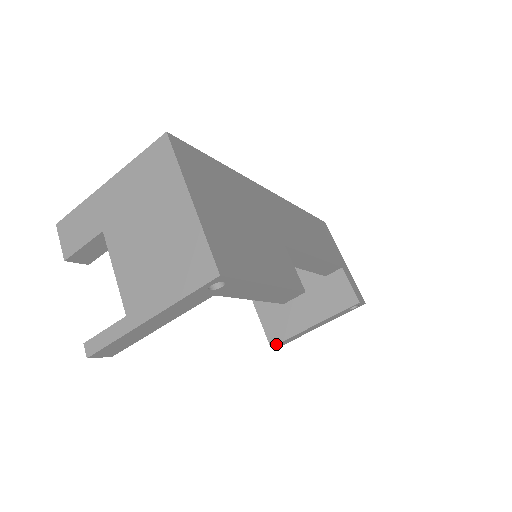
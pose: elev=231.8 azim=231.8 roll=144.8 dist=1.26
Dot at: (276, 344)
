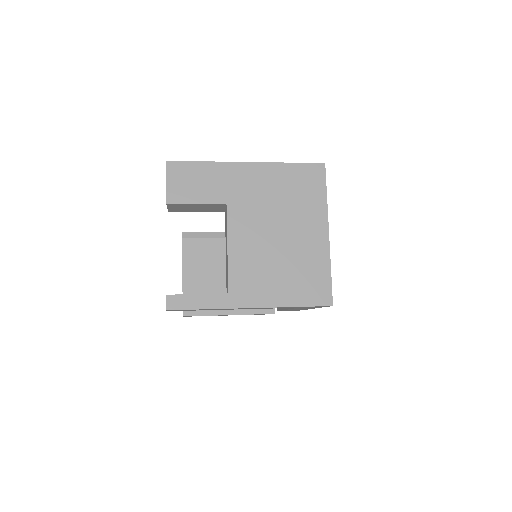
Dot at: (189, 315)
